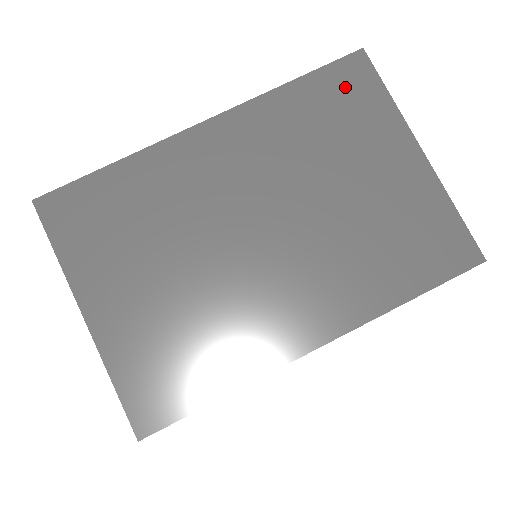
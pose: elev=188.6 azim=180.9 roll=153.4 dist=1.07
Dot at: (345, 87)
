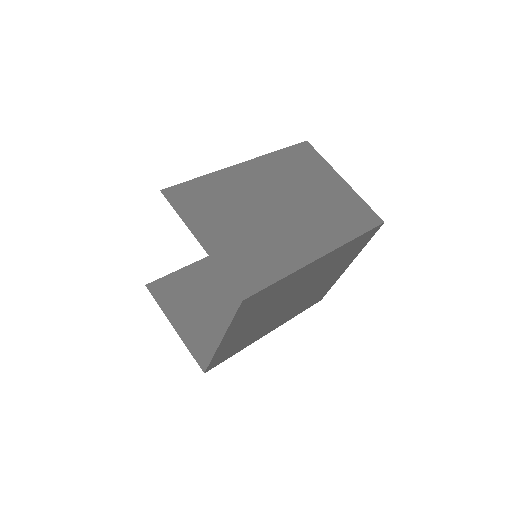
Dot at: (303, 154)
